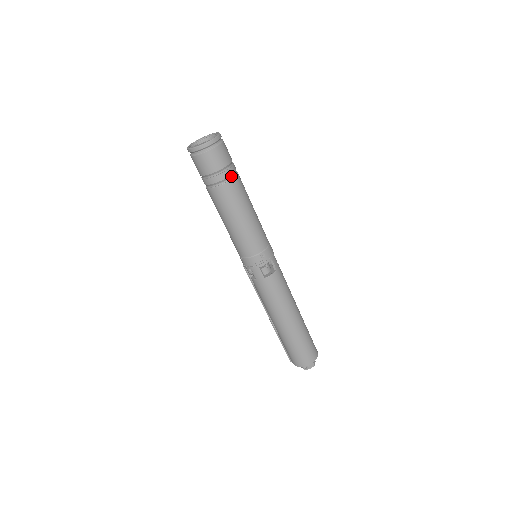
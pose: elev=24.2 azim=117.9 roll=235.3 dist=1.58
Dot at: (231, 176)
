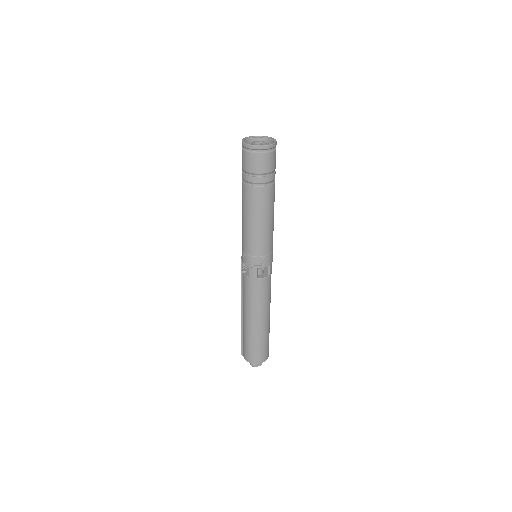
Dot at: (270, 182)
